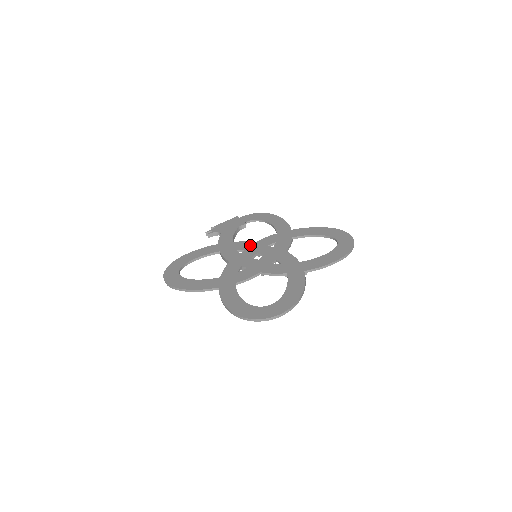
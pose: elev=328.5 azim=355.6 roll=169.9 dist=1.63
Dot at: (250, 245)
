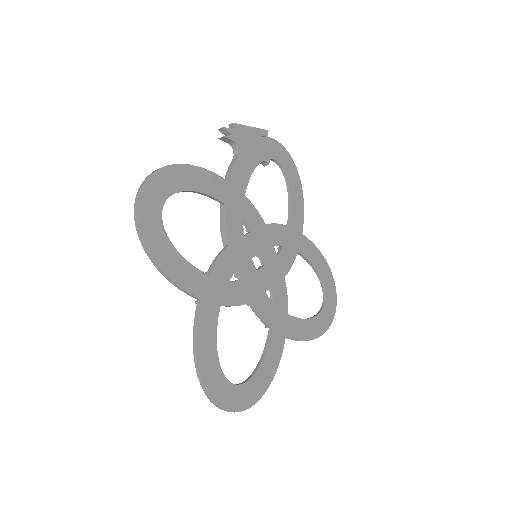
Dot at: (259, 226)
